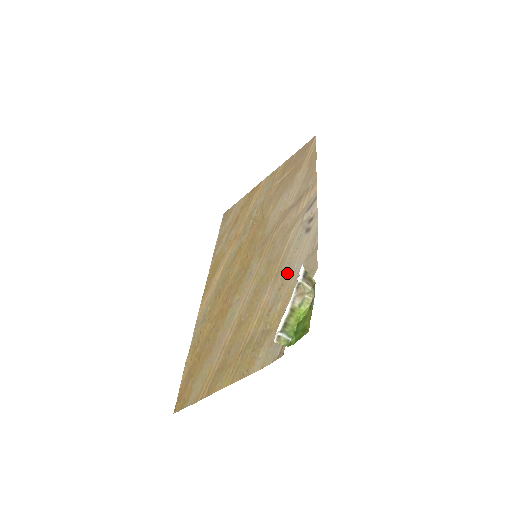
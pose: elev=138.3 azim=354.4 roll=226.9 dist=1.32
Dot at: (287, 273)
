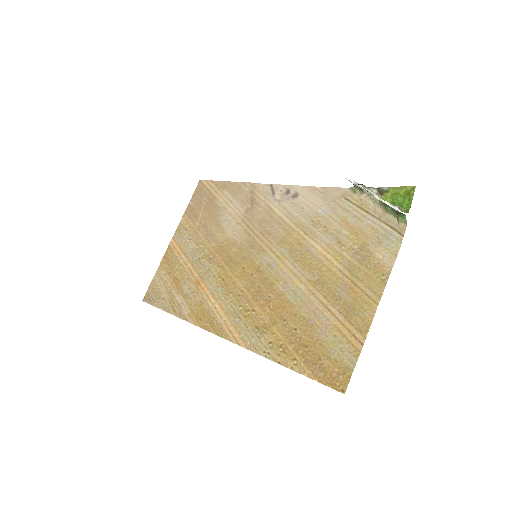
Dot at: (318, 220)
